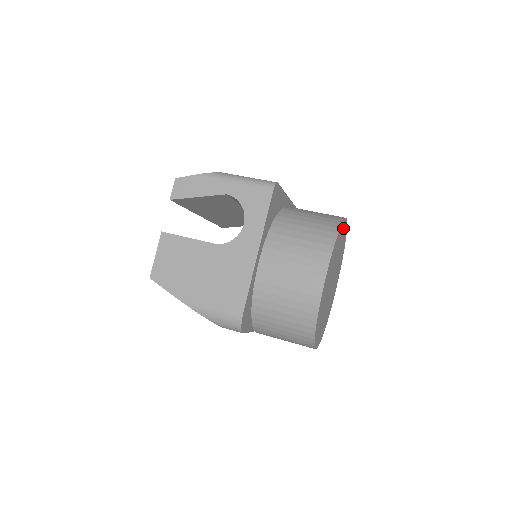
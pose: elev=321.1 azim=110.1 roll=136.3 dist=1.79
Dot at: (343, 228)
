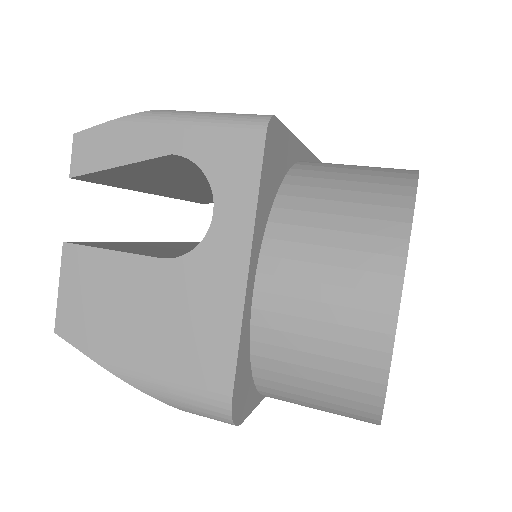
Dot at: occluded
